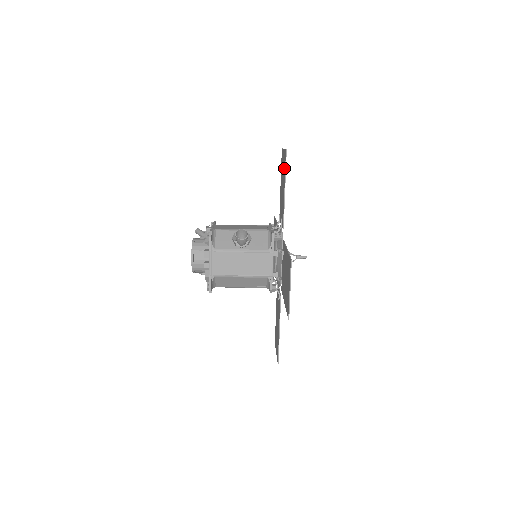
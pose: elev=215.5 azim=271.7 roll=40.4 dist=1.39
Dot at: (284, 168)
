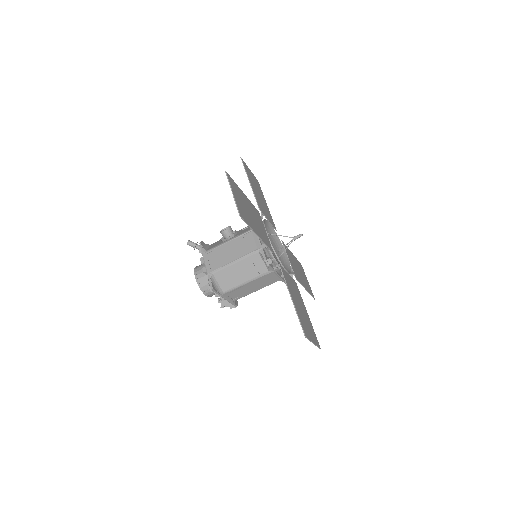
Dot at: occluded
